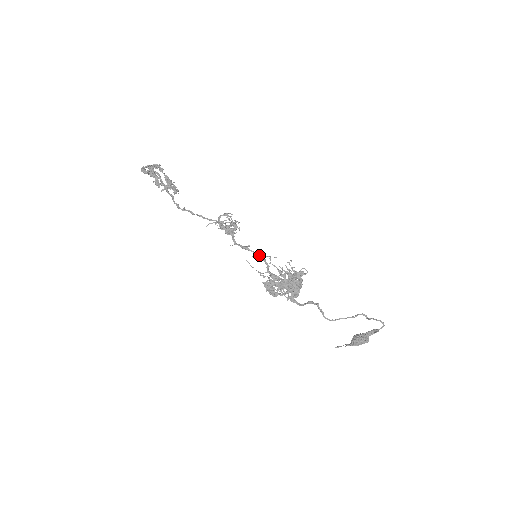
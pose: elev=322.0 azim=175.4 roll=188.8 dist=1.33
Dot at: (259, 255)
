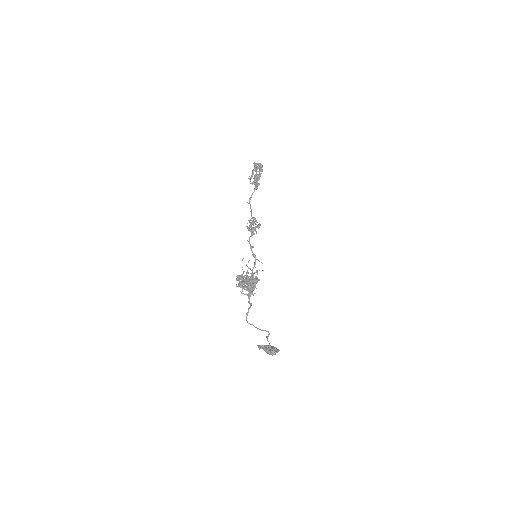
Dot at: (253, 256)
